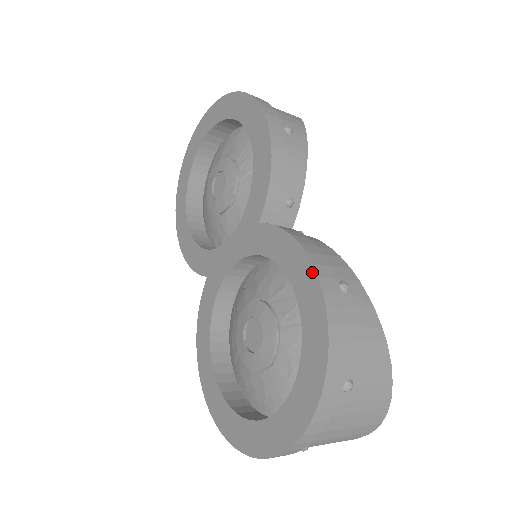
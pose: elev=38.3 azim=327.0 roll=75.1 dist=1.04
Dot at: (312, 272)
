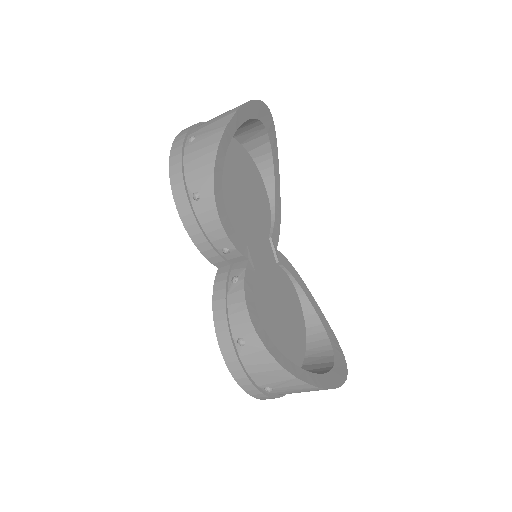
Dot at: (218, 337)
